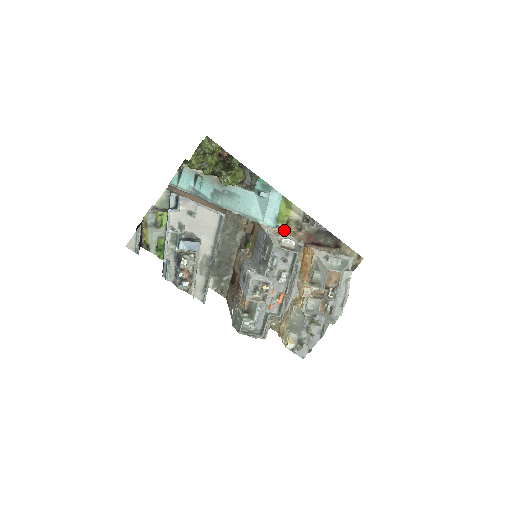
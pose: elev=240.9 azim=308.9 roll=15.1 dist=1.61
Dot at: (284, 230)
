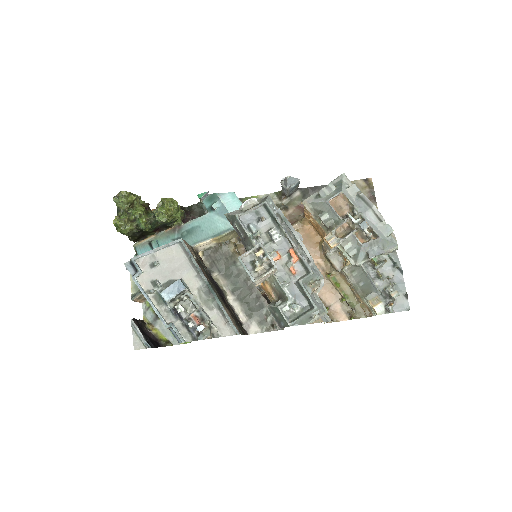
Dot at: occluded
